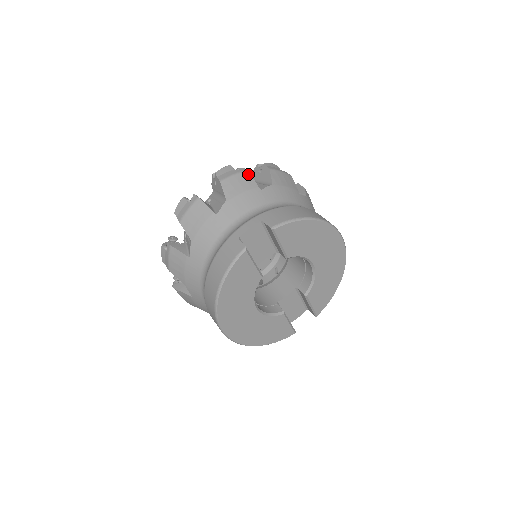
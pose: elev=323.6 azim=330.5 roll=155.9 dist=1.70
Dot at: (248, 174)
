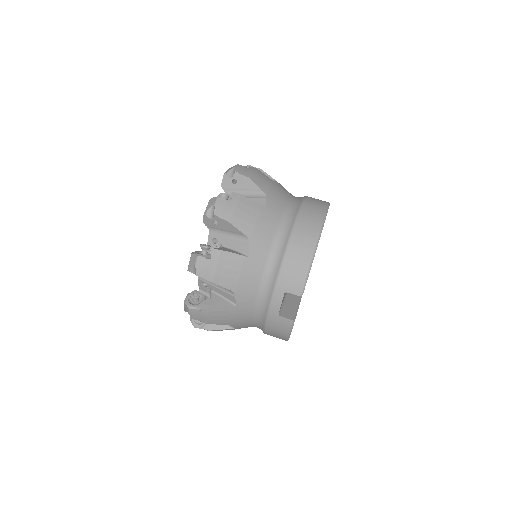
Dot at: (224, 253)
